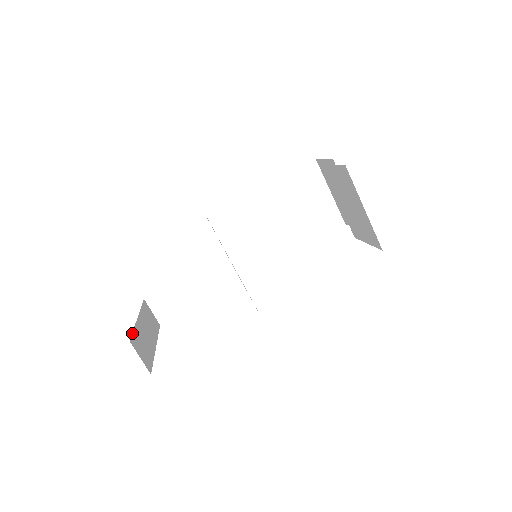
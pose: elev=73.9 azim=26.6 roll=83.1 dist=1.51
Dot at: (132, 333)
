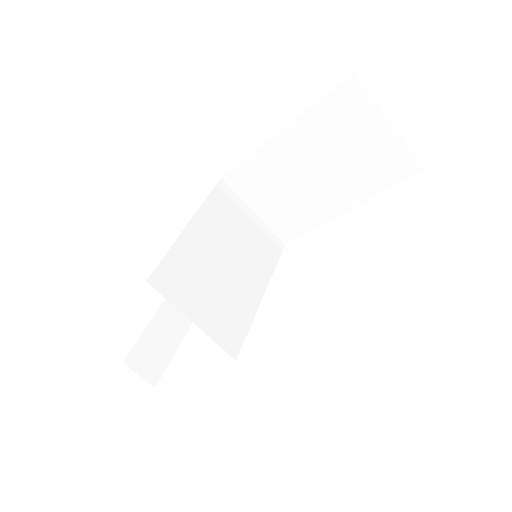
Dot at: (134, 345)
